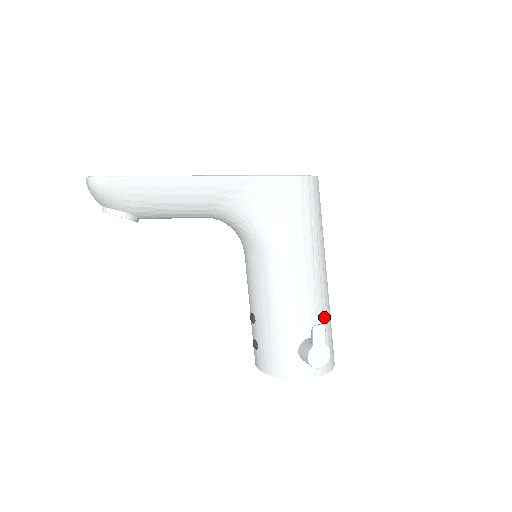
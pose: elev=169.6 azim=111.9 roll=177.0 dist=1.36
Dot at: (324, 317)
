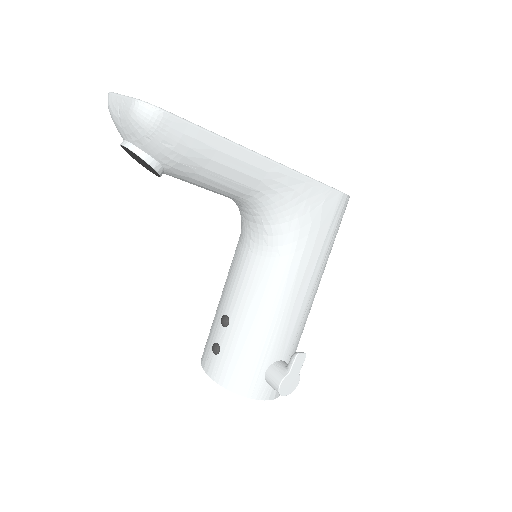
Dot at: (298, 341)
